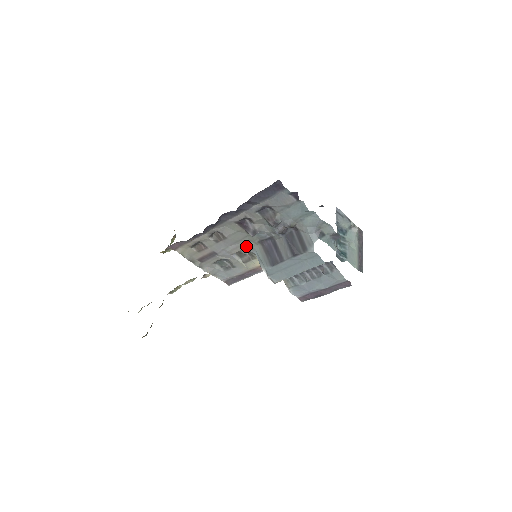
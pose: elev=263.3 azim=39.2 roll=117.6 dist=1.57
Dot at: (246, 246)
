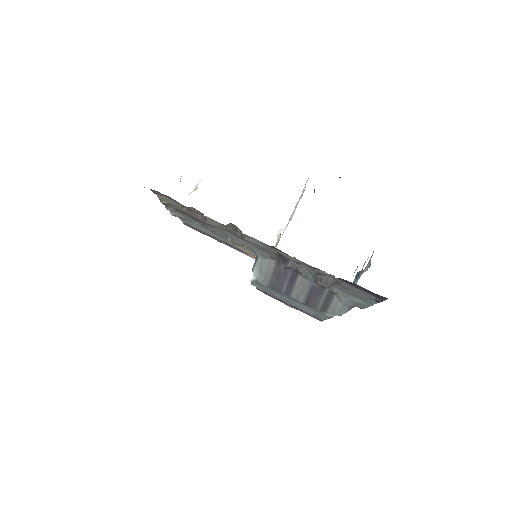
Dot at: (257, 250)
